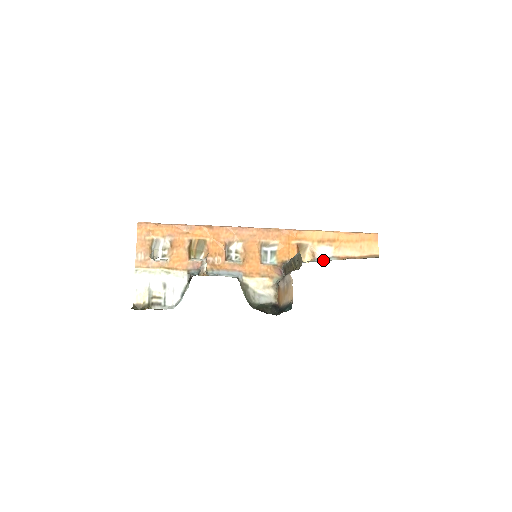
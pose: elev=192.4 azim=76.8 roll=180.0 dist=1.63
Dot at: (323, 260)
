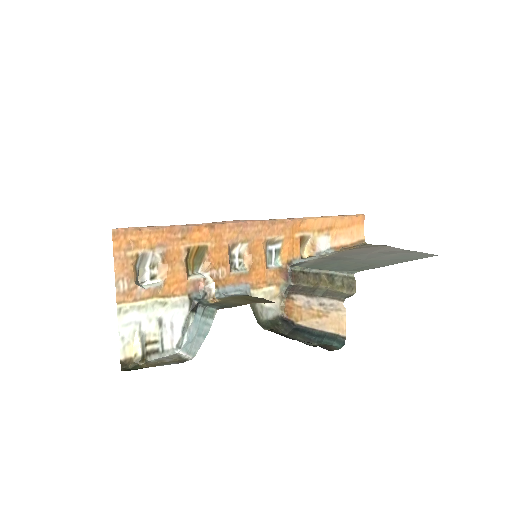
Dot at: (323, 254)
